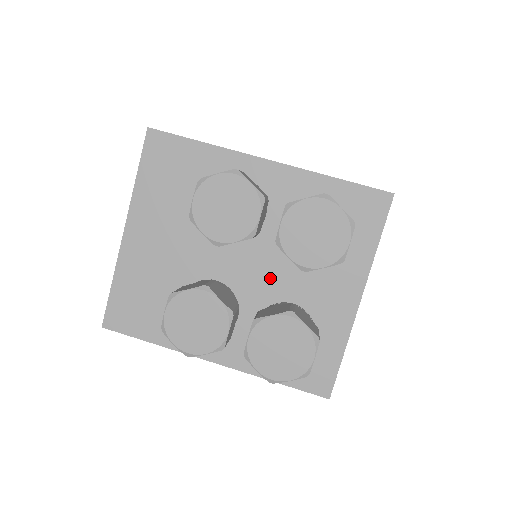
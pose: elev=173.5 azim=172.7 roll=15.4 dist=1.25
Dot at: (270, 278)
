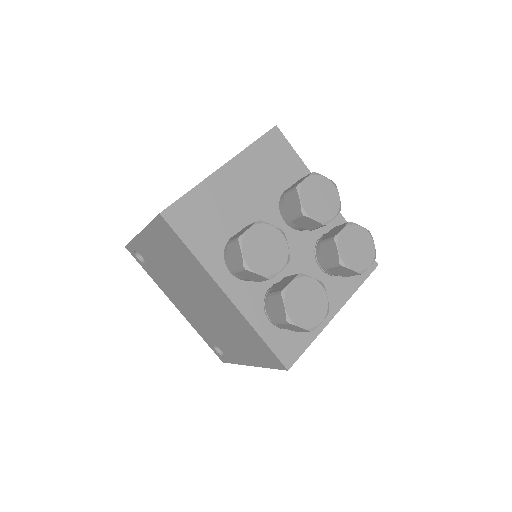
Dot at: (295, 264)
